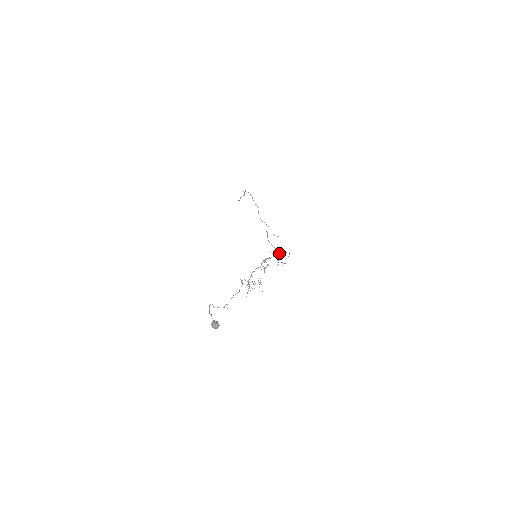
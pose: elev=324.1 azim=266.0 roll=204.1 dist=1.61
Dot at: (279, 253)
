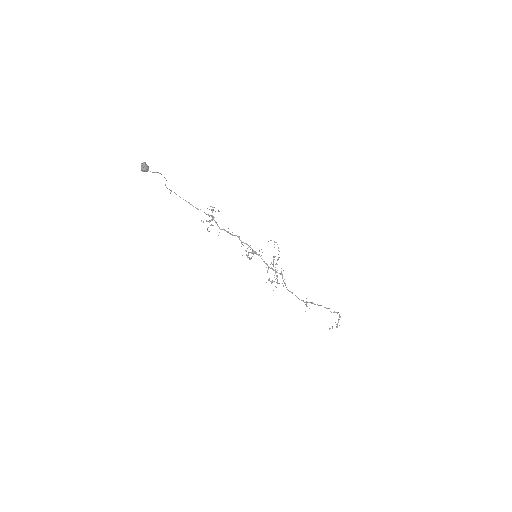
Dot at: (273, 256)
